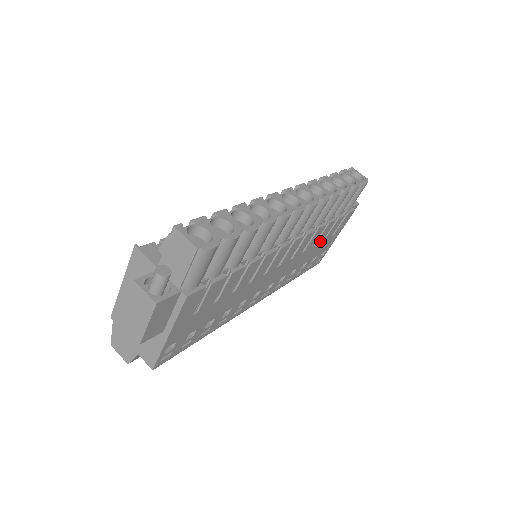
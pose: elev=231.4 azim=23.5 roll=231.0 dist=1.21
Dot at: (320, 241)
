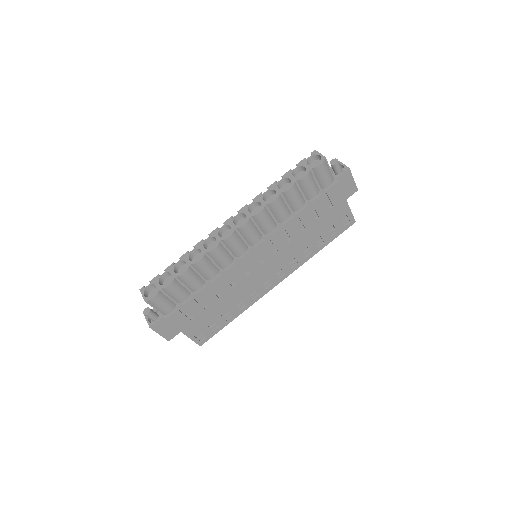
Dot at: (311, 222)
